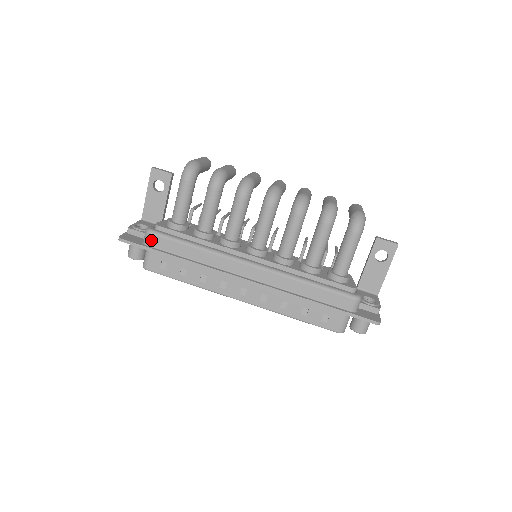
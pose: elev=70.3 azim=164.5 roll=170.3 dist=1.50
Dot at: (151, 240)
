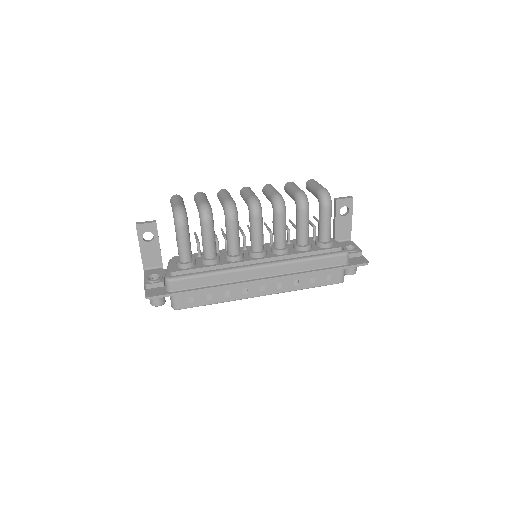
Dot at: (174, 286)
